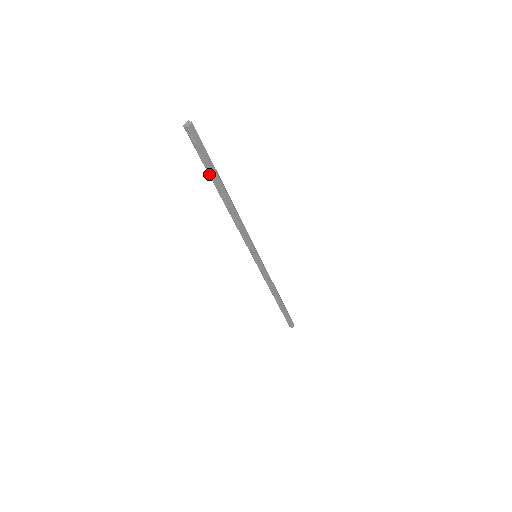
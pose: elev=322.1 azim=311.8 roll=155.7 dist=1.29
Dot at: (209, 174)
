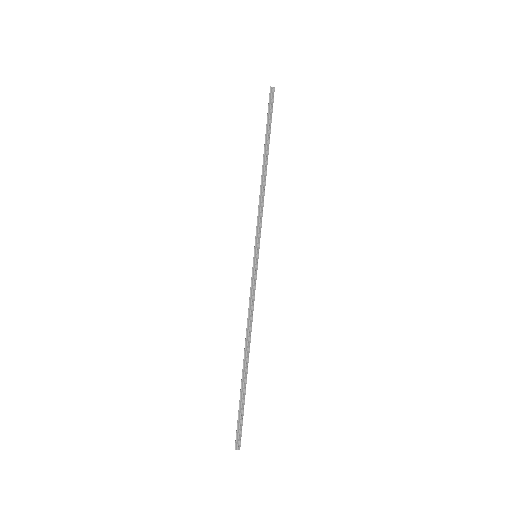
Dot at: (241, 391)
